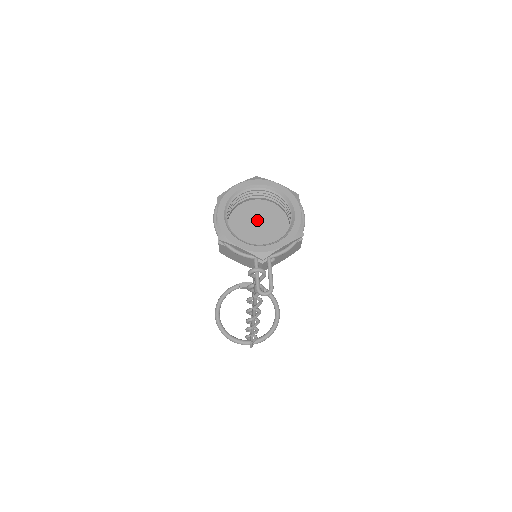
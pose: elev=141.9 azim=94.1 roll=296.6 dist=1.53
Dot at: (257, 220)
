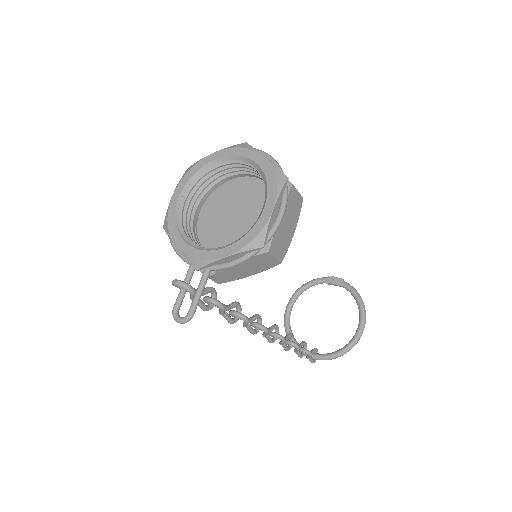
Dot at: (237, 208)
